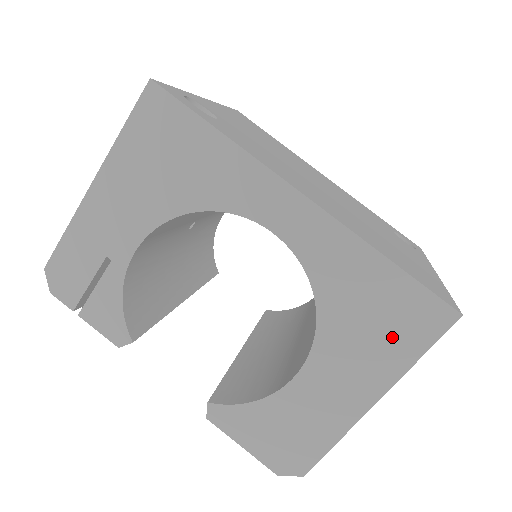
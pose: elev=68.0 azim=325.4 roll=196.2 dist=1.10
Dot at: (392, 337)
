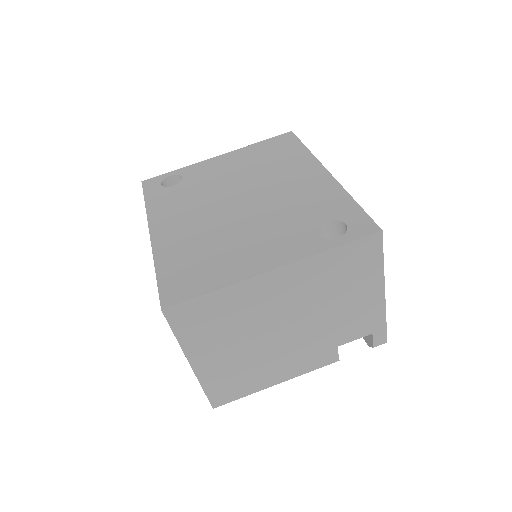
Dot at: occluded
